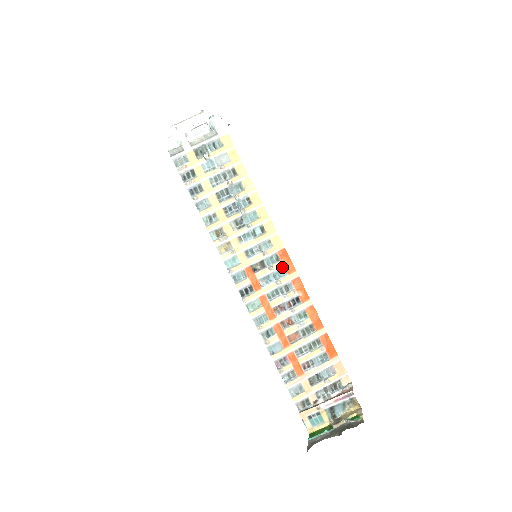
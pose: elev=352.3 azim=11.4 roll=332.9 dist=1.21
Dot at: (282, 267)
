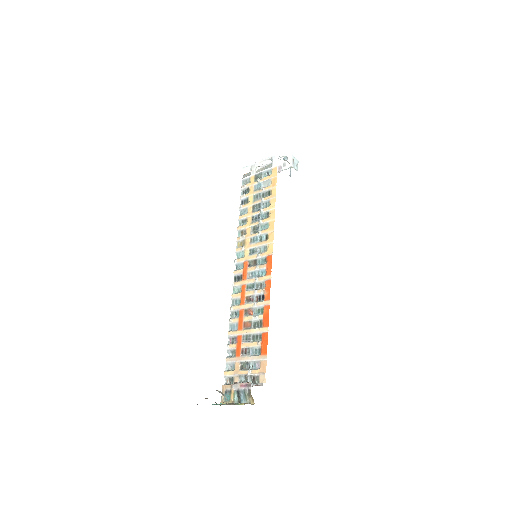
Dot at: (265, 269)
